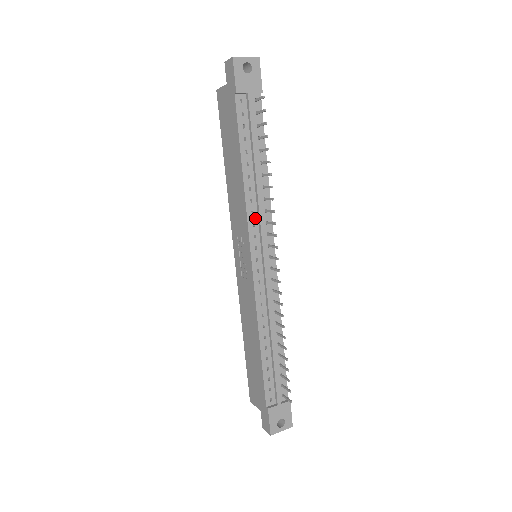
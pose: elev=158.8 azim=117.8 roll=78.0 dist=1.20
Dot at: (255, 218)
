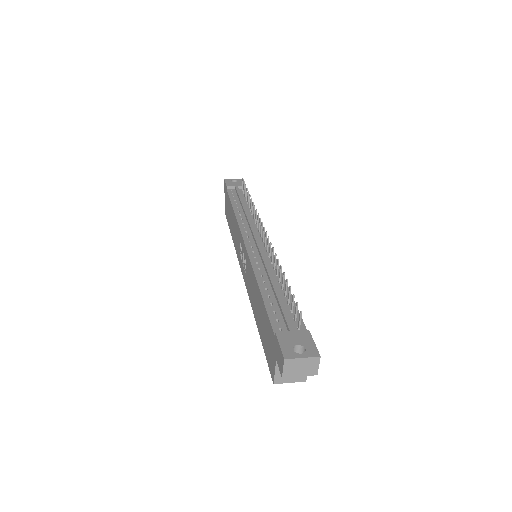
Dot at: (246, 225)
